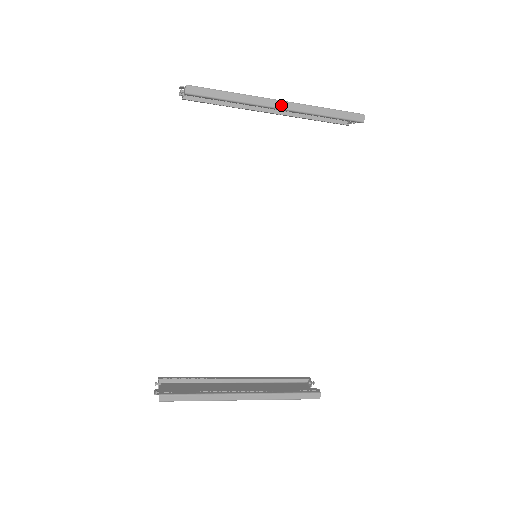
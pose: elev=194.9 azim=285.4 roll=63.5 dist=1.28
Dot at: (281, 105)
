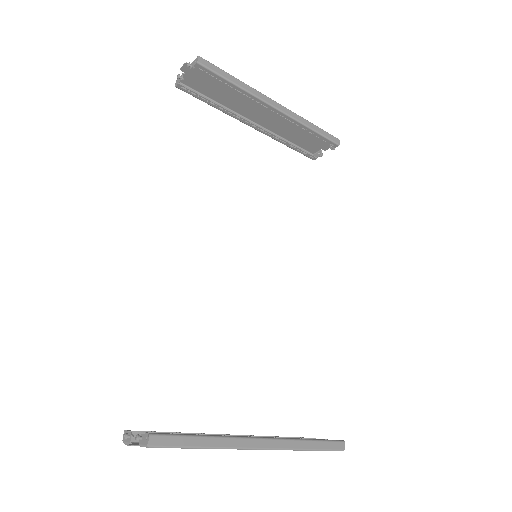
Dot at: (278, 106)
